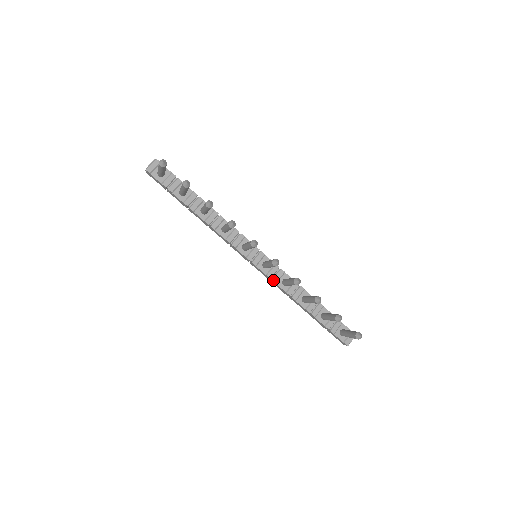
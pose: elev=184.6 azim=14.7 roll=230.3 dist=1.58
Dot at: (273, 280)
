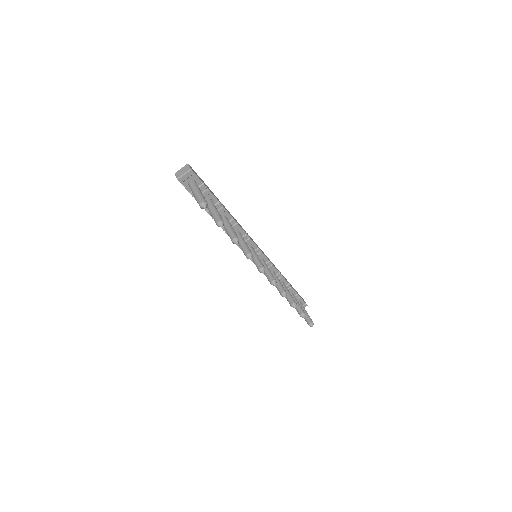
Dot at: occluded
